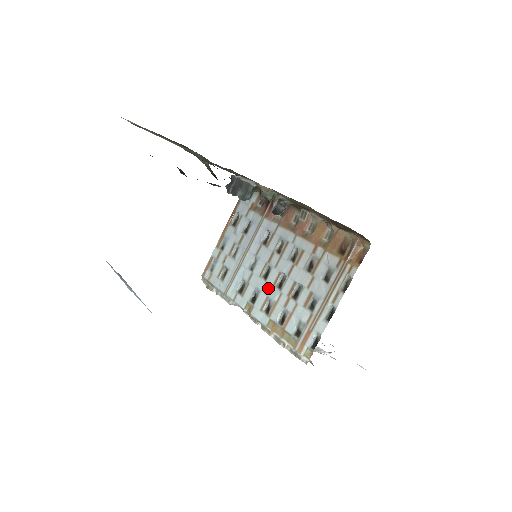
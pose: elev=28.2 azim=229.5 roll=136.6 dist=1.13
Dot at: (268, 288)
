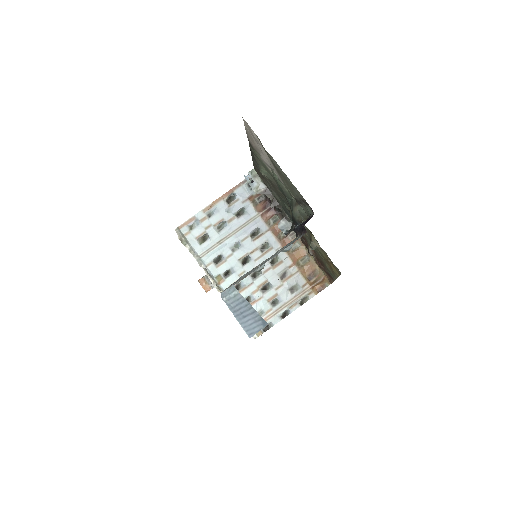
Dot at: (243, 273)
